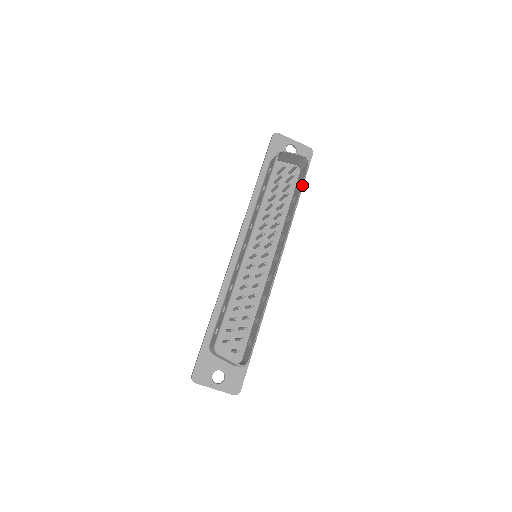
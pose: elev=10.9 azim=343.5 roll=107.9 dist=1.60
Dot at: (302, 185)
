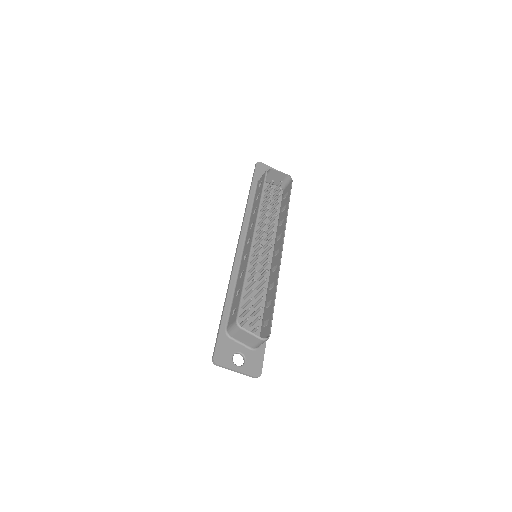
Dot at: occluded
